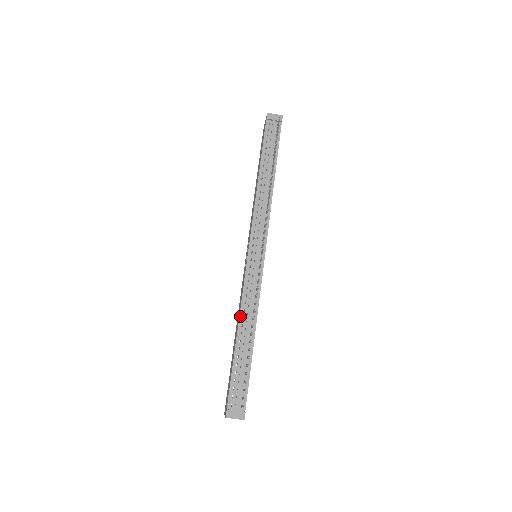
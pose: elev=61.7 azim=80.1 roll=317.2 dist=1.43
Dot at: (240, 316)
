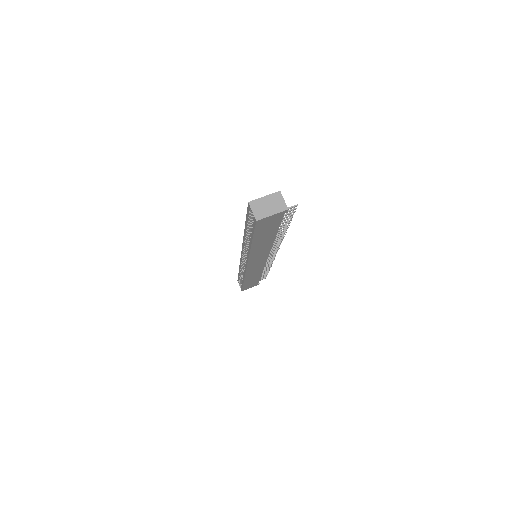
Dot at: occluded
